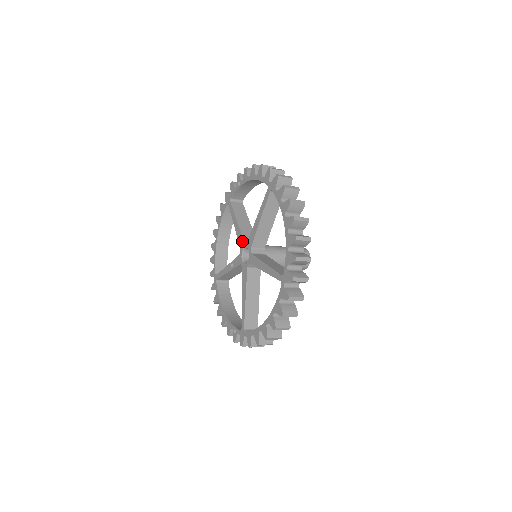
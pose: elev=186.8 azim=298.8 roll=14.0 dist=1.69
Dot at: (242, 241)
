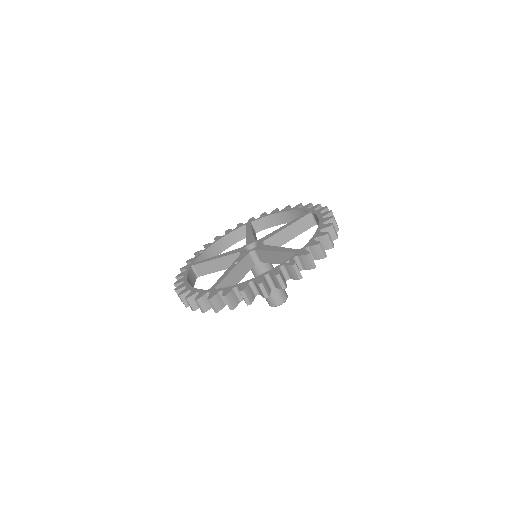
Dot at: (238, 249)
